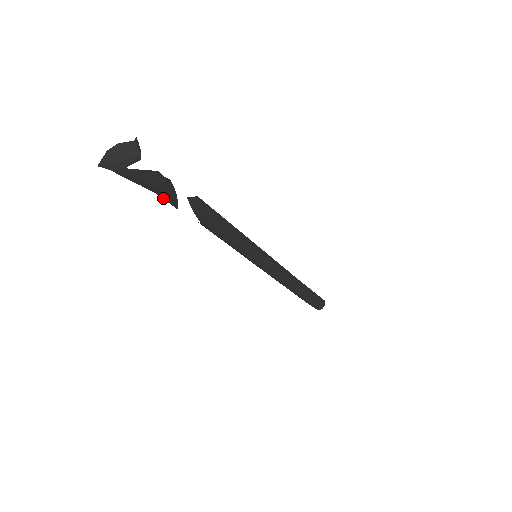
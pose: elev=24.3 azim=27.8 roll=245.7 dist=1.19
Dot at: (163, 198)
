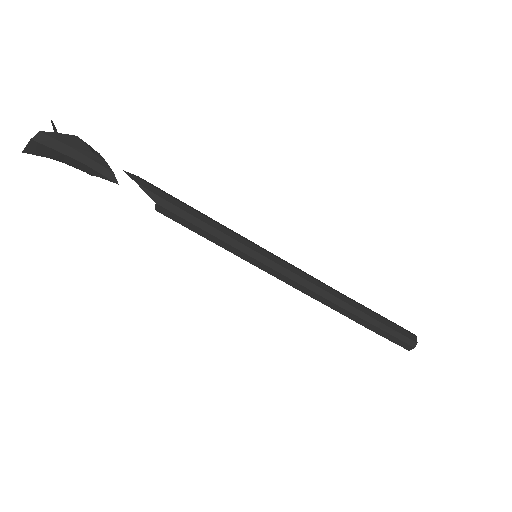
Dot at: (97, 171)
